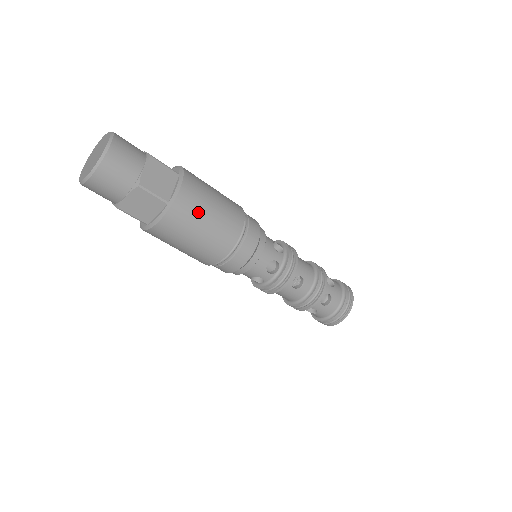
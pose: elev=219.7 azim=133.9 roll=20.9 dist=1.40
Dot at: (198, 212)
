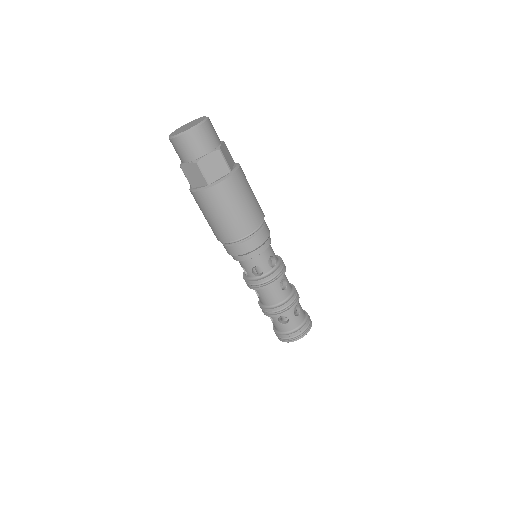
Dot at: (246, 188)
